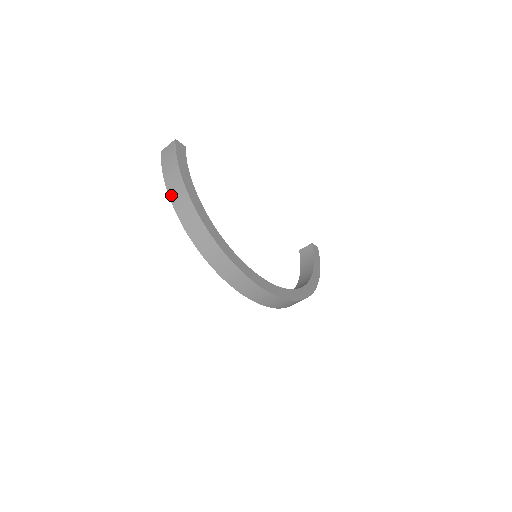
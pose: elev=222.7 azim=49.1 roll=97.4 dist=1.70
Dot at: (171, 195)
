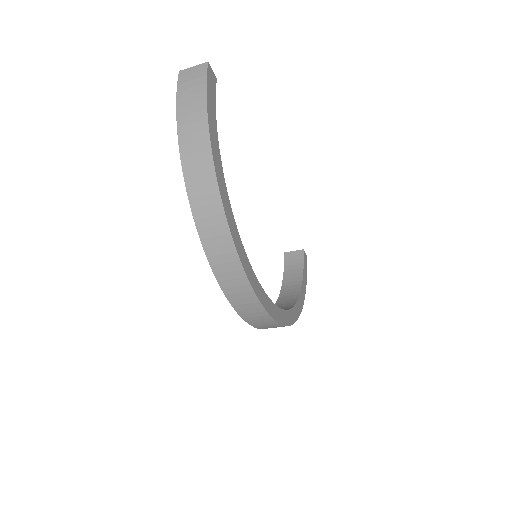
Dot at: (182, 141)
